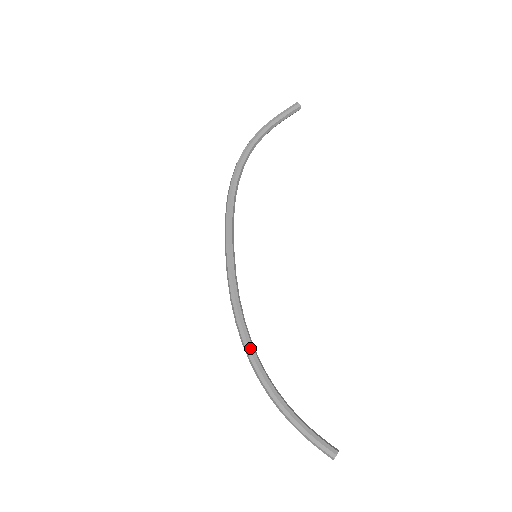
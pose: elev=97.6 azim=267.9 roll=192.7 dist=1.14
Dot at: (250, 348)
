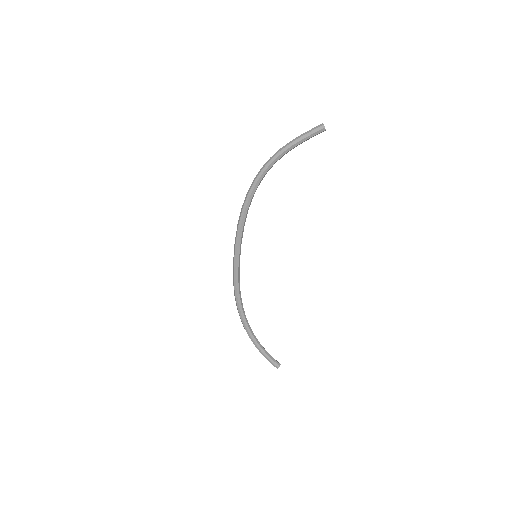
Dot at: (241, 312)
